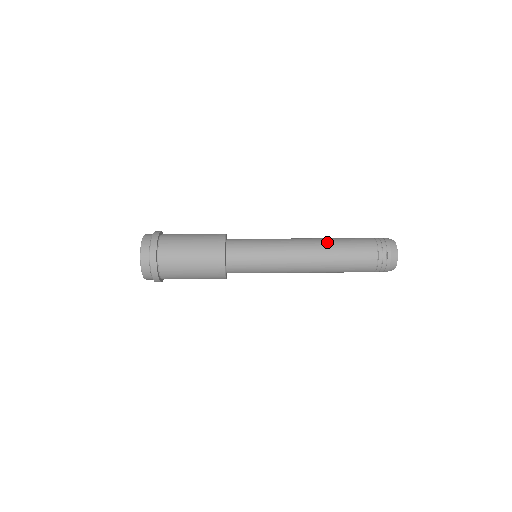
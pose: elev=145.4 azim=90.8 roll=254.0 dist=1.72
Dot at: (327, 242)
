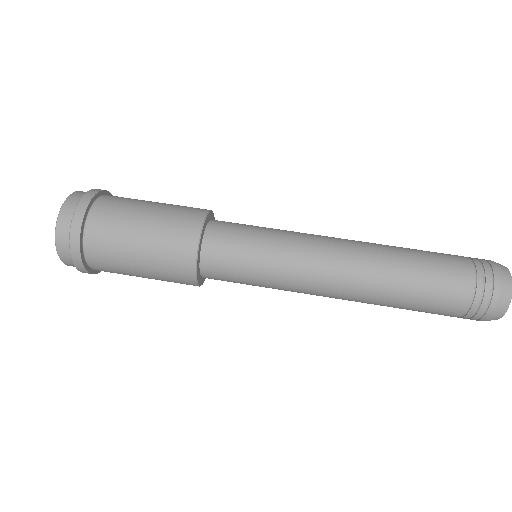
Dot at: (380, 288)
